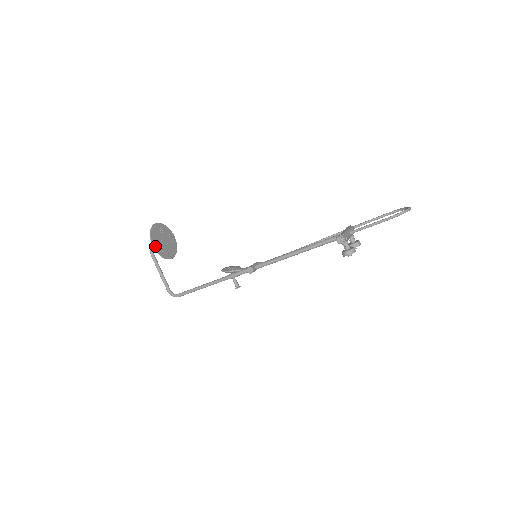
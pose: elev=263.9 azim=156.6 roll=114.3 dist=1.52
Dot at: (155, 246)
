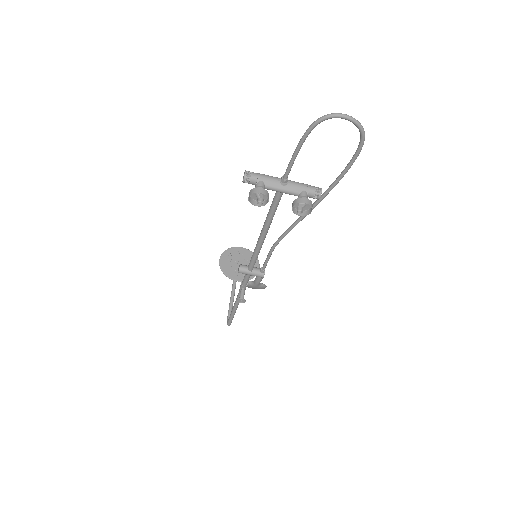
Dot at: (222, 261)
